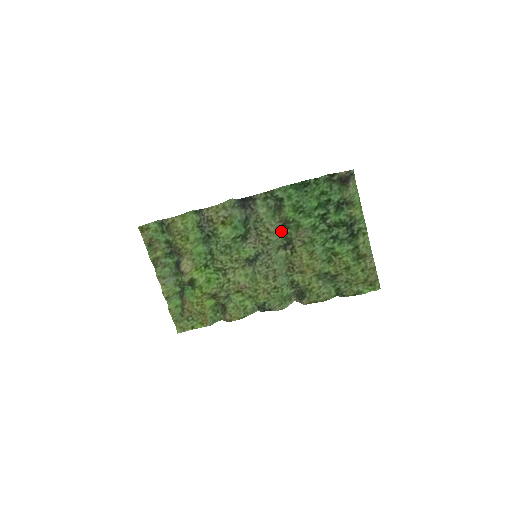
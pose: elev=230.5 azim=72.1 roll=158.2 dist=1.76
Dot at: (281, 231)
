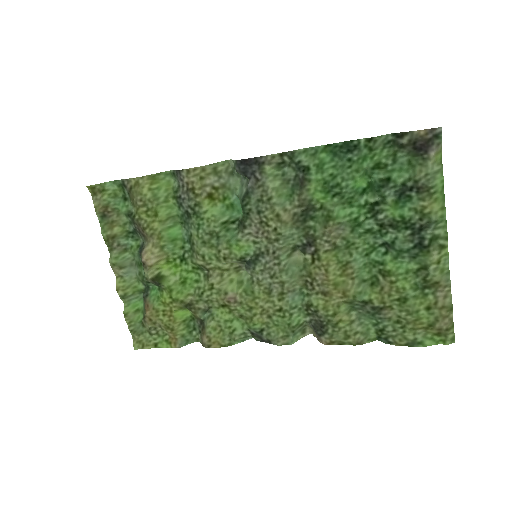
Dot at: (299, 222)
